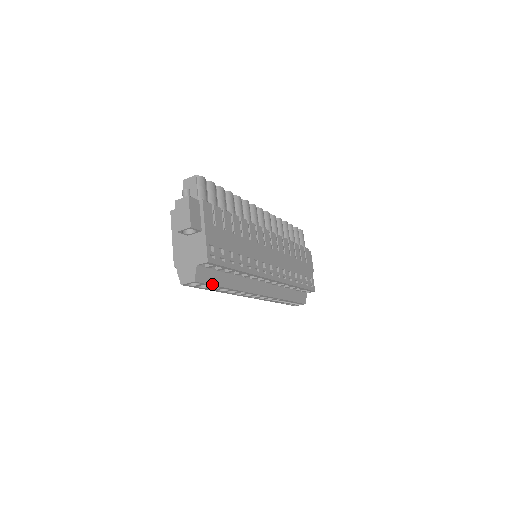
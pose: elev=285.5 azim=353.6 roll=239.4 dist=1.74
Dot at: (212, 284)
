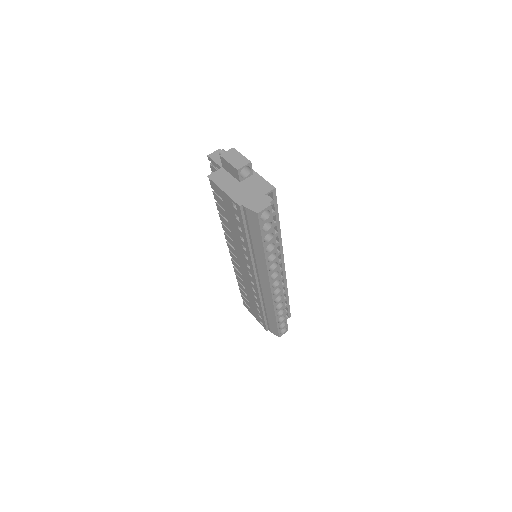
Dot at: (273, 224)
